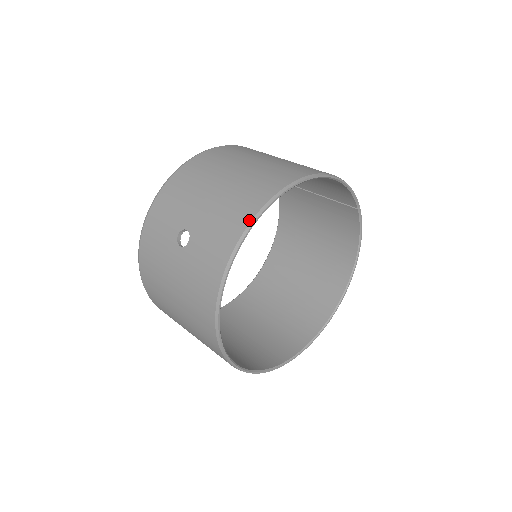
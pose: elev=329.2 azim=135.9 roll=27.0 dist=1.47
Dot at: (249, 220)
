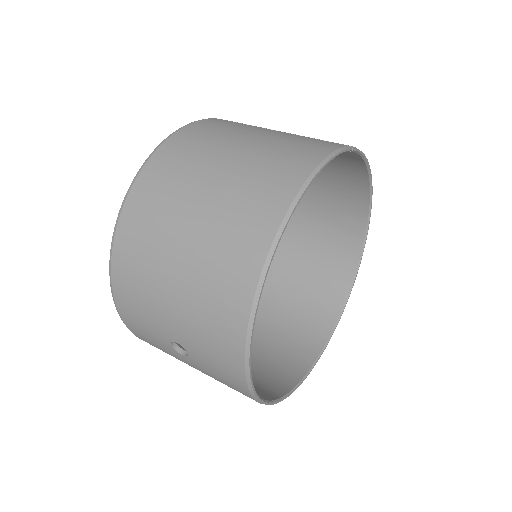
Dot at: (242, 343)
